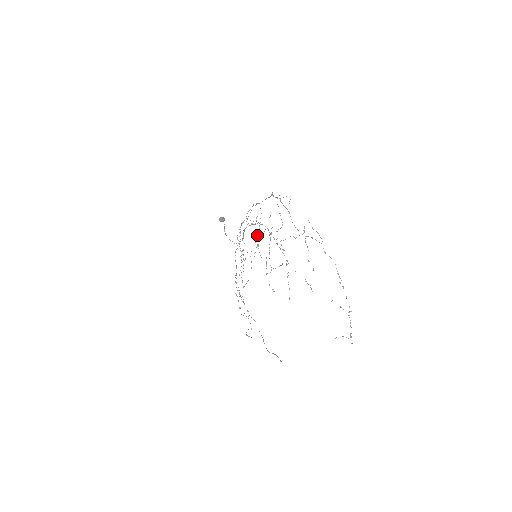
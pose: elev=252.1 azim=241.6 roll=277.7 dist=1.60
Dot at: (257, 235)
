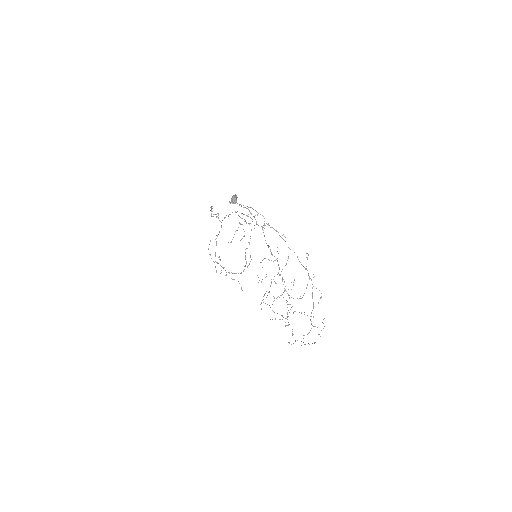
Dot at: occluded
